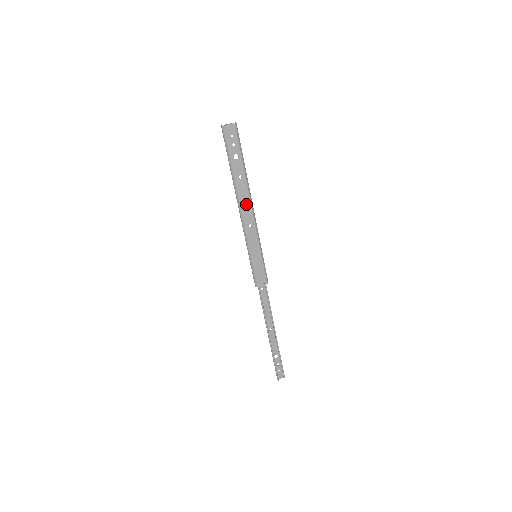
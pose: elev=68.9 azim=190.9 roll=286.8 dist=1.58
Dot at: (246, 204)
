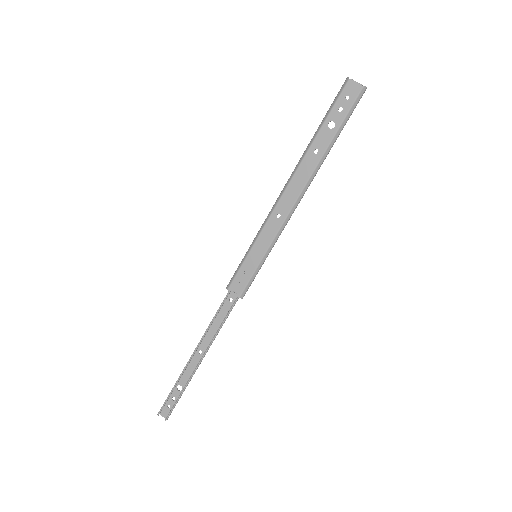
Dot at: (296, 187)
